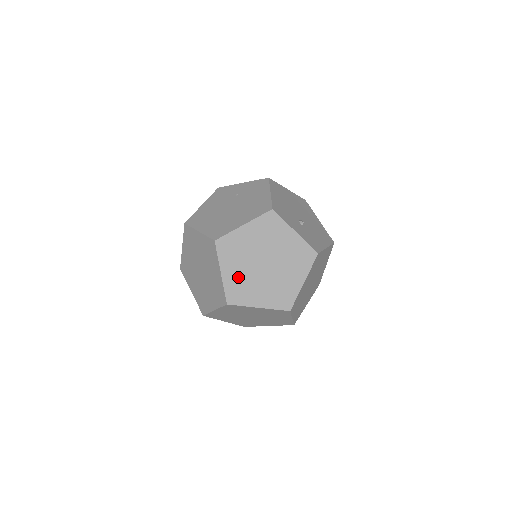
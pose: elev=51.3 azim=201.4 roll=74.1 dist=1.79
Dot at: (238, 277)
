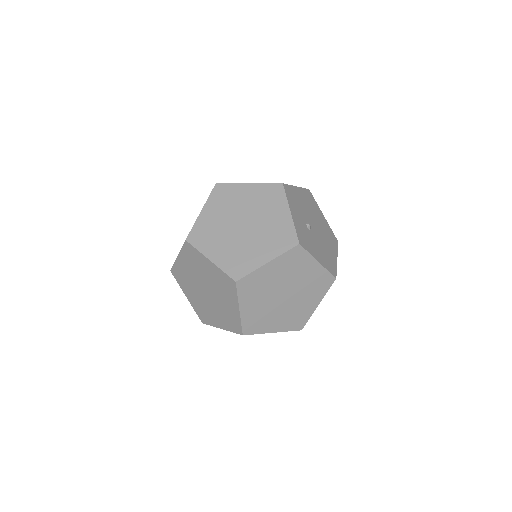
Dot at: (212, 222)
